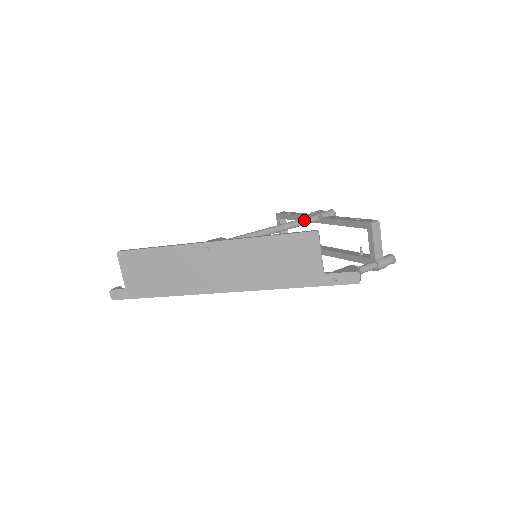
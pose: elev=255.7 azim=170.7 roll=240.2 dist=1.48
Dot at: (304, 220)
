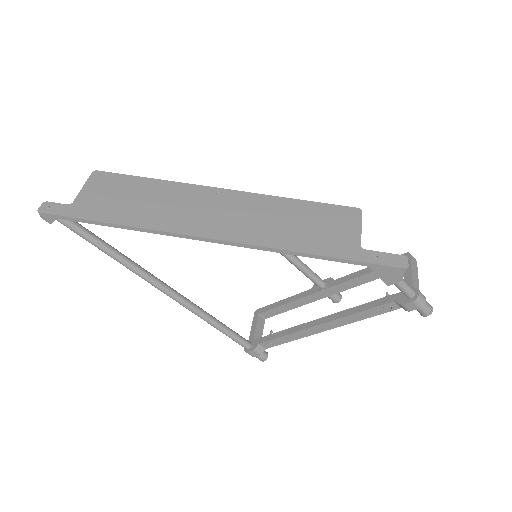
Dot at: occluded
